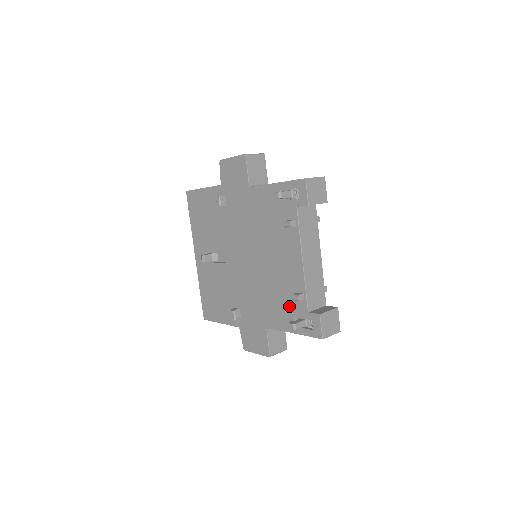
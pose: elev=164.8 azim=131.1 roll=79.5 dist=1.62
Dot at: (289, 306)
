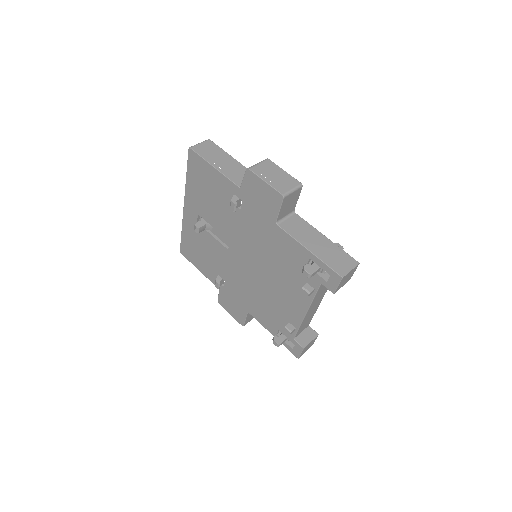
Dot at: (277, 322)
